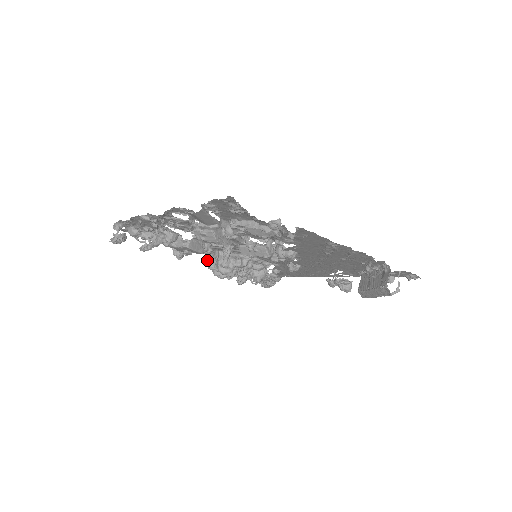
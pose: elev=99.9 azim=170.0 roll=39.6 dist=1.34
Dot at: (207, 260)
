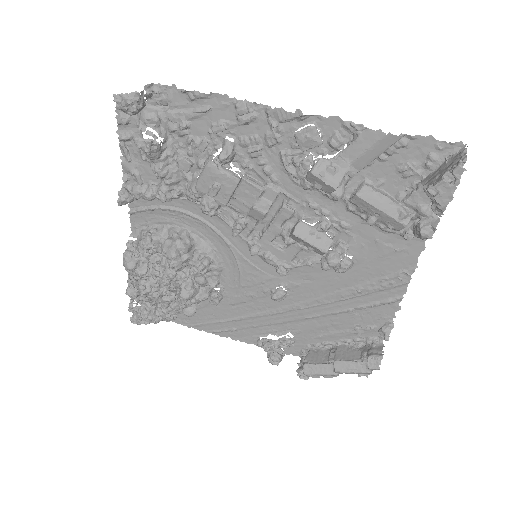
Dot at: (148, 231)
